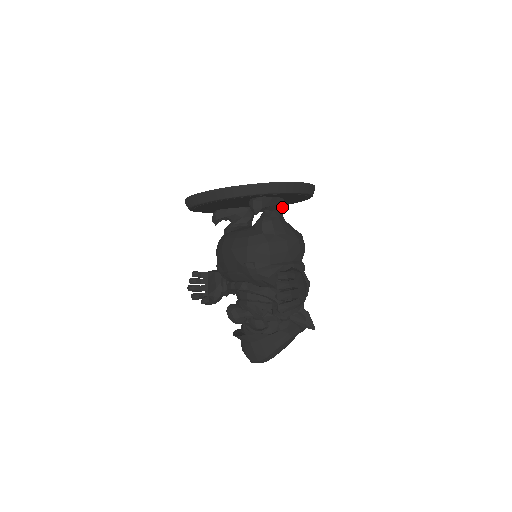
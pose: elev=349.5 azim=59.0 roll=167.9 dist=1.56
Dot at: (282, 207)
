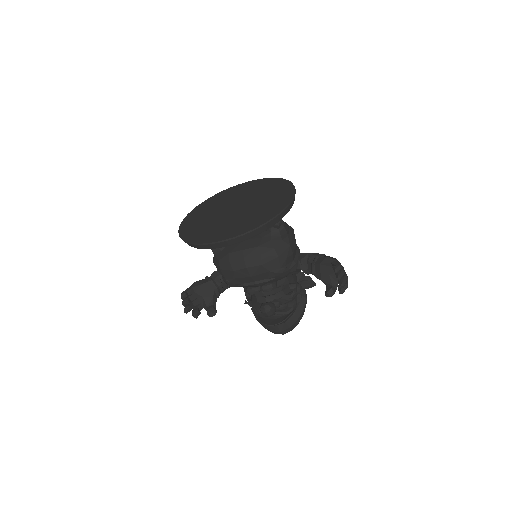
Dot at: occluded
